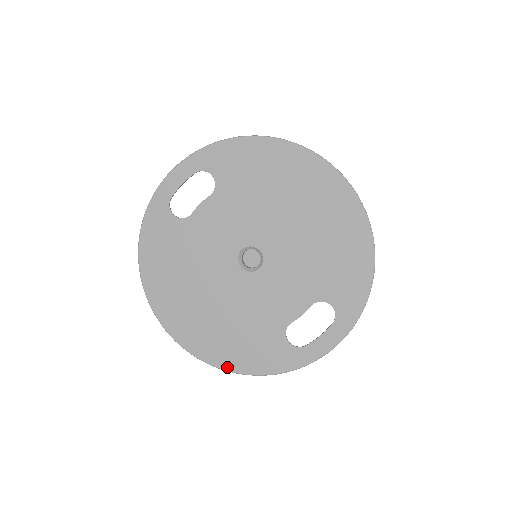
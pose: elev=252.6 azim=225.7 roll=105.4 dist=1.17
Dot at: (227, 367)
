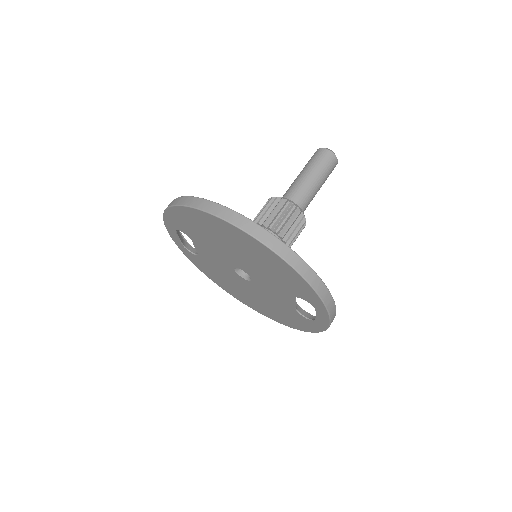
Dot at: (291, 327)
